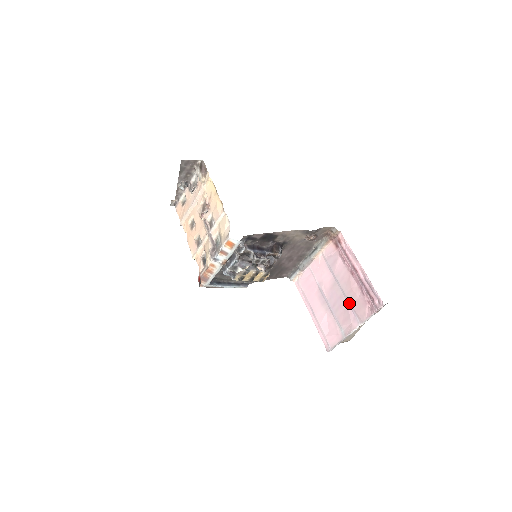
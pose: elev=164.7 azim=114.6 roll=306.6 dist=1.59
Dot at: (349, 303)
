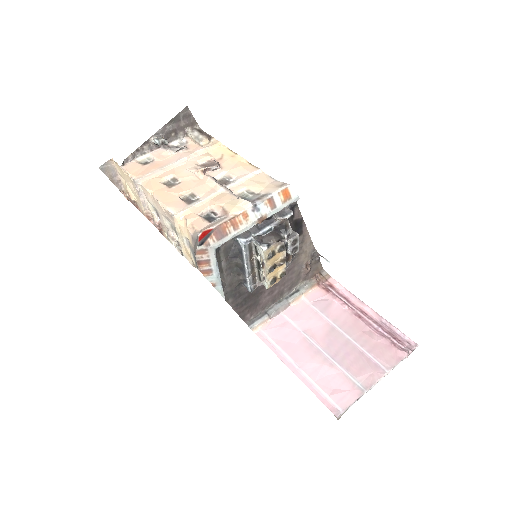
Dot at: (363, 349)
